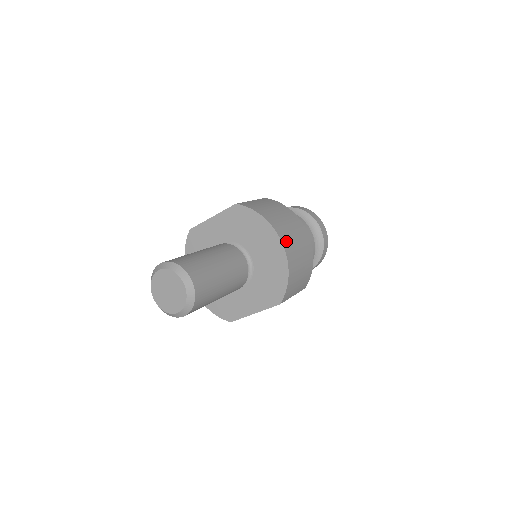
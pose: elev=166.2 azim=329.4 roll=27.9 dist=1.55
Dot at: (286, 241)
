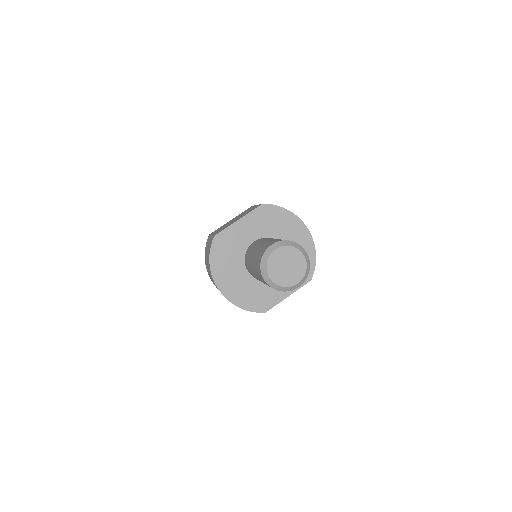
Dot at: occluded
